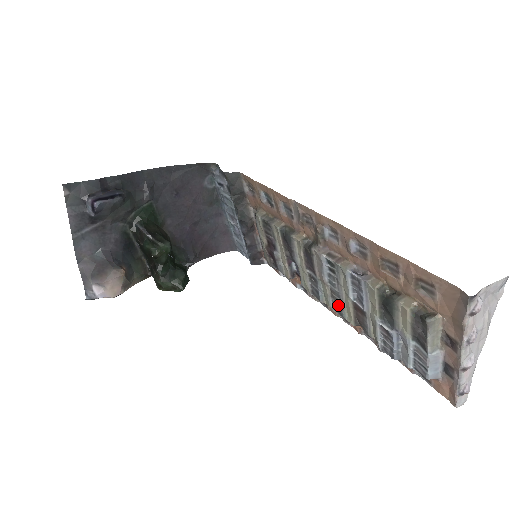
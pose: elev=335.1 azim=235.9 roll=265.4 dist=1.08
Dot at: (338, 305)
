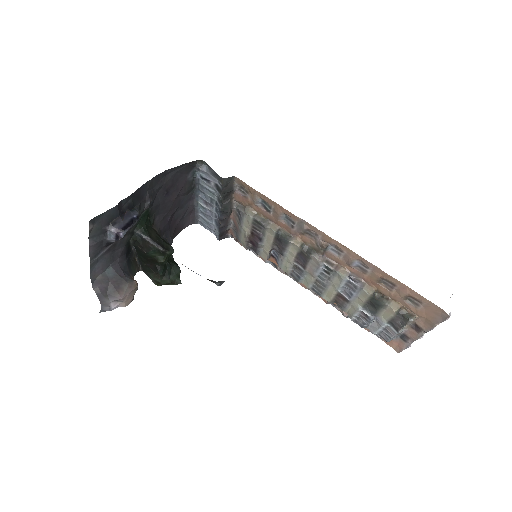
Dot at: (319, 289)
